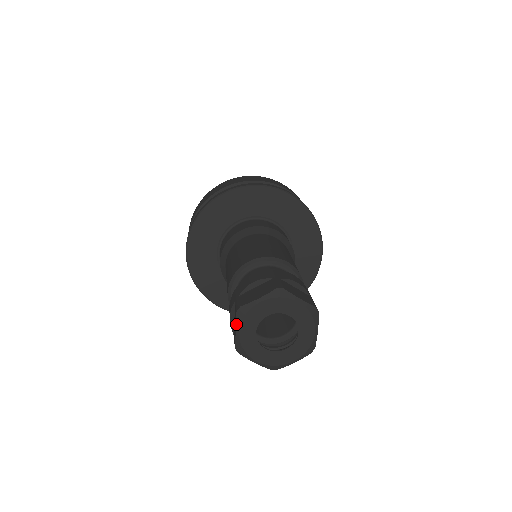
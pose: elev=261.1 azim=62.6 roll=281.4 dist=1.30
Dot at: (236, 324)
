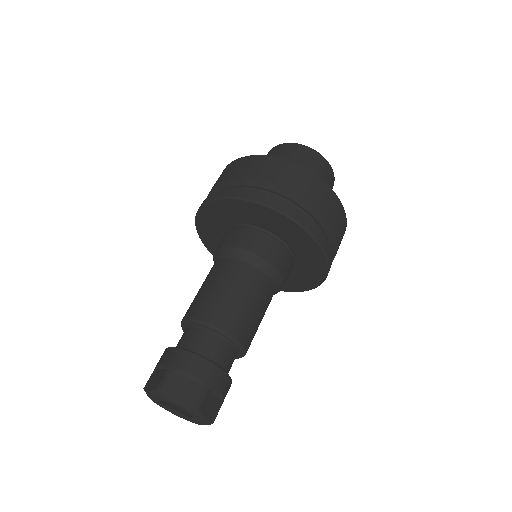
Dot at: (152, 391)
